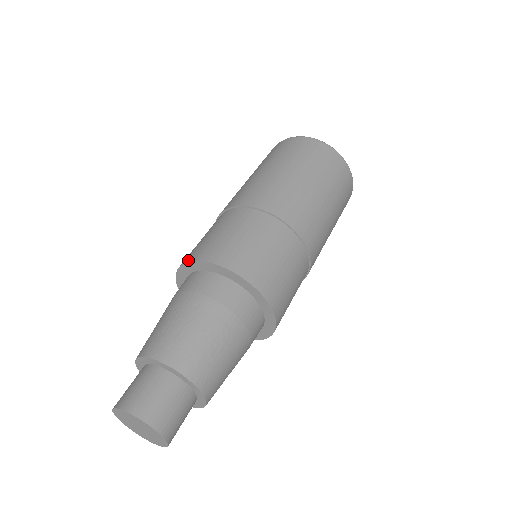
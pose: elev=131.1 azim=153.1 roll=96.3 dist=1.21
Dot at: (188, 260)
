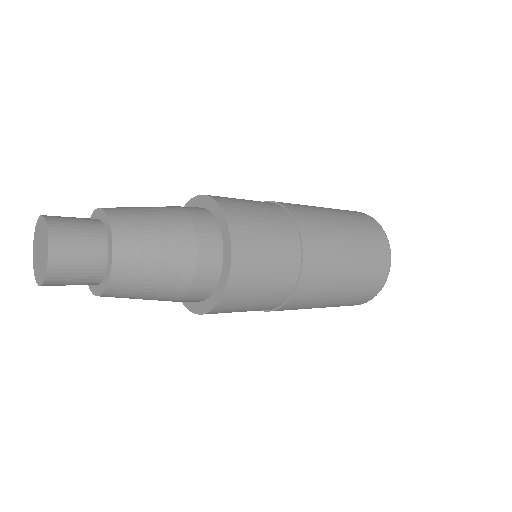
Dot at: occluded
